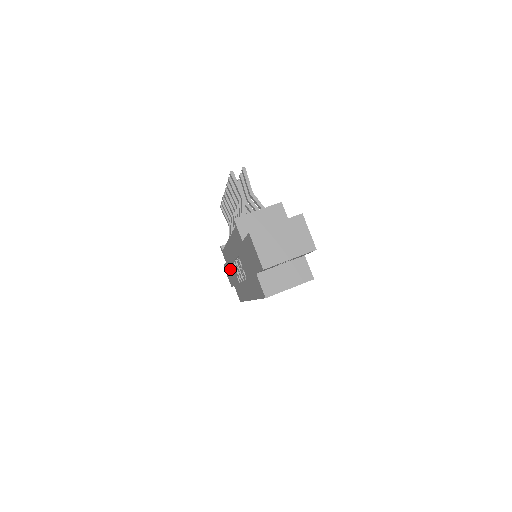
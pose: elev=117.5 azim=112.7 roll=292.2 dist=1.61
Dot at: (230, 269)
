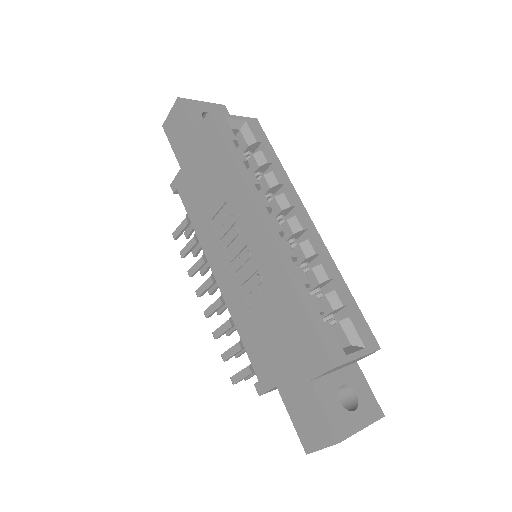
Dot at: (273, 353)
